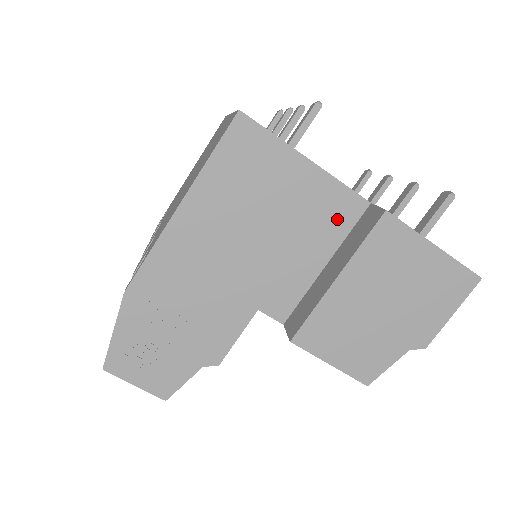
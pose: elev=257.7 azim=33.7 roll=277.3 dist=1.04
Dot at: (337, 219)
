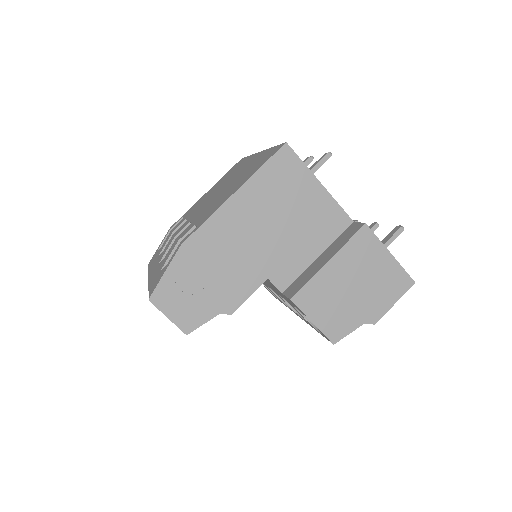
Dot at: (331, 227)
